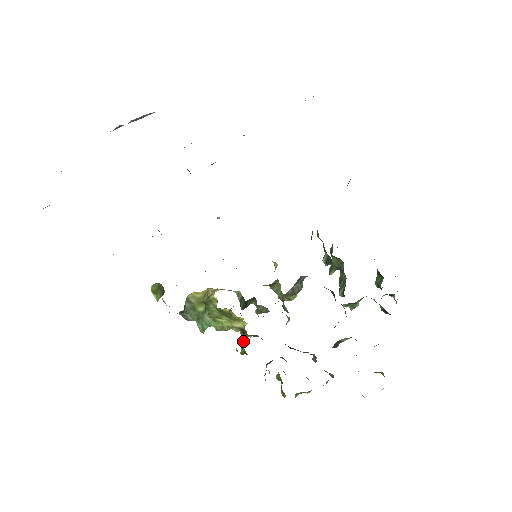
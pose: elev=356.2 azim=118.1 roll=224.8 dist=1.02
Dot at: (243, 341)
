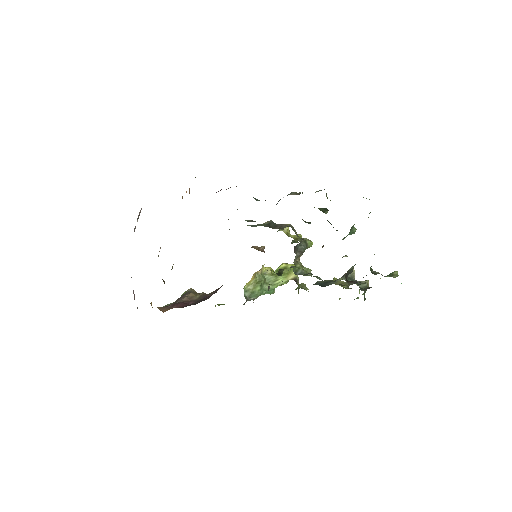
Dot at: occluded
